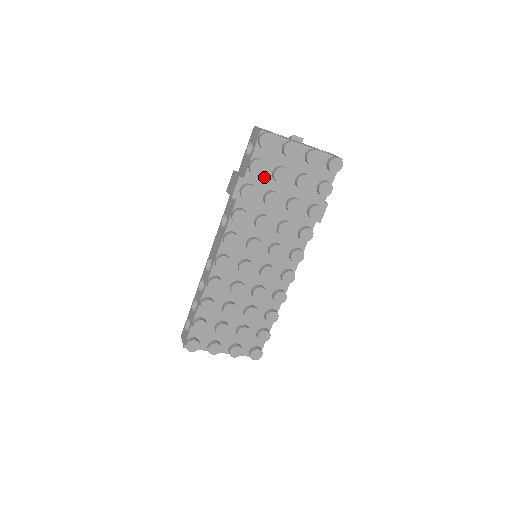
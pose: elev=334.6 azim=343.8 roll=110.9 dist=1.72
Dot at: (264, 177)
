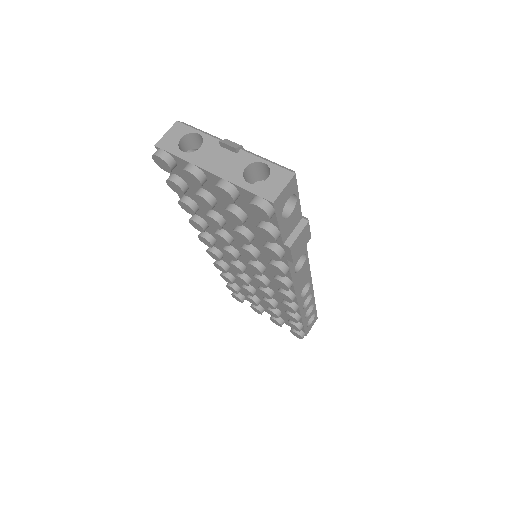
Dot at: occluded
